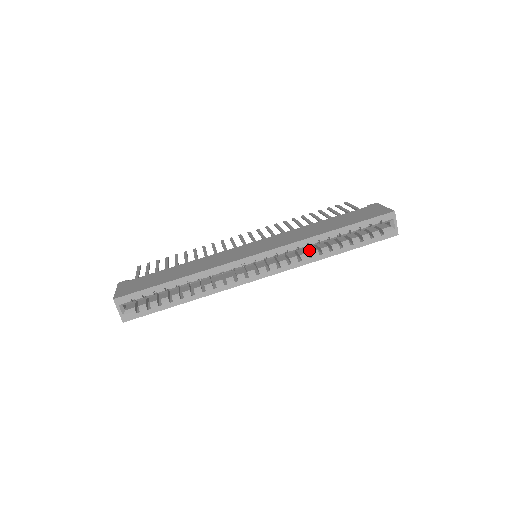
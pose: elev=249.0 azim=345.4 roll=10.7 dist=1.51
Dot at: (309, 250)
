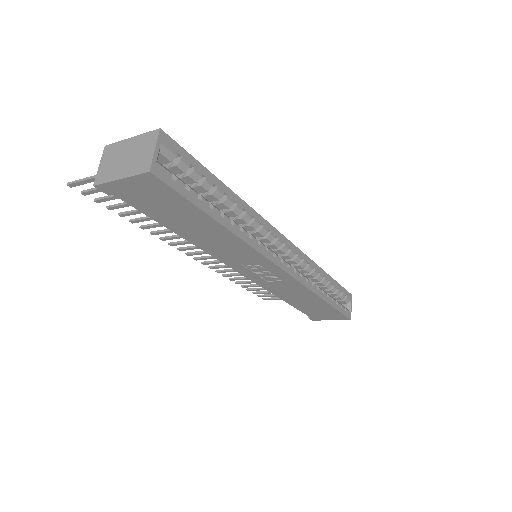
Dot at: occluded
